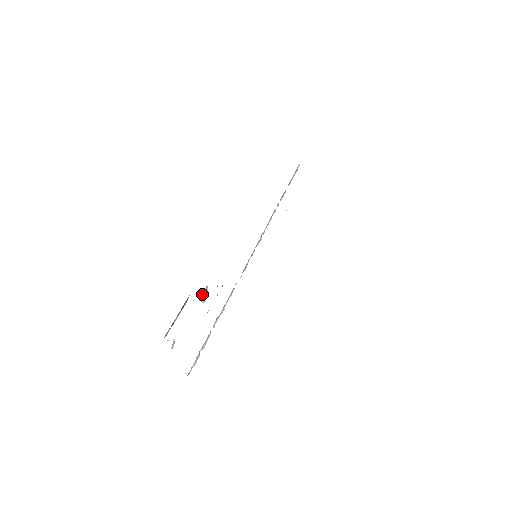
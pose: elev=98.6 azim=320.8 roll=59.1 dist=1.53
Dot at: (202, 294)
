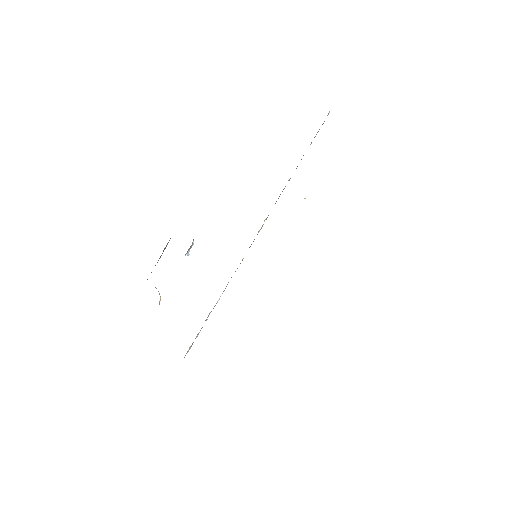
Dot at: (188, 250)
